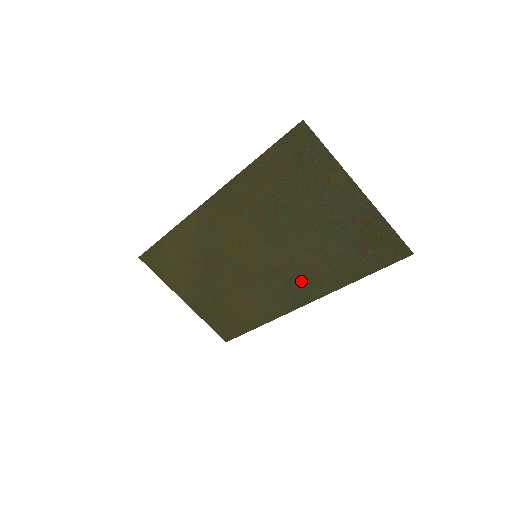
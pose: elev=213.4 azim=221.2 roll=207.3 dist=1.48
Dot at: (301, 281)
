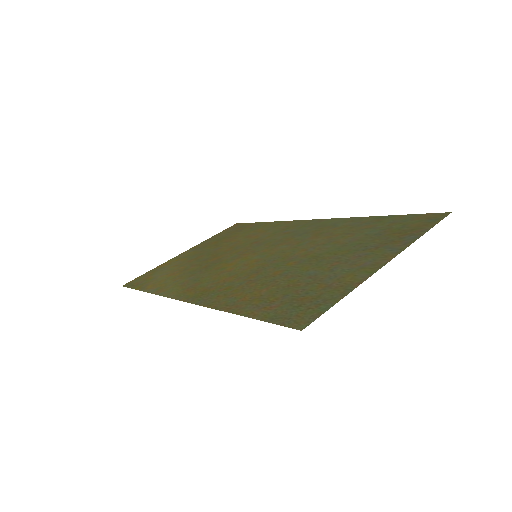
Dot at: (311, 231)
